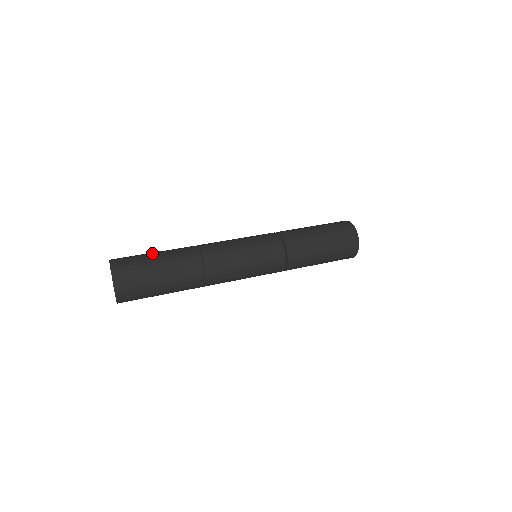
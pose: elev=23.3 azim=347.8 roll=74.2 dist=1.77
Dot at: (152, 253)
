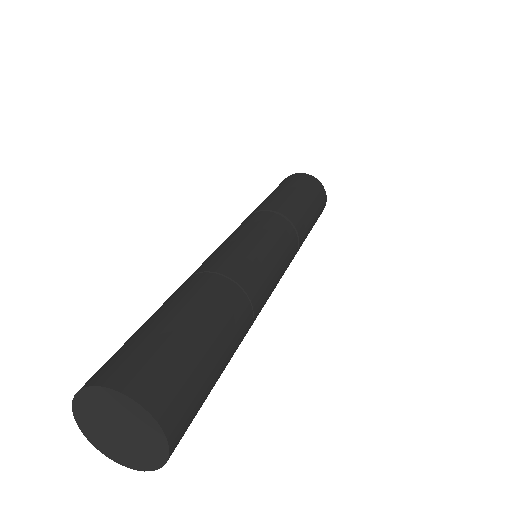
Dot at: (189, 331)
